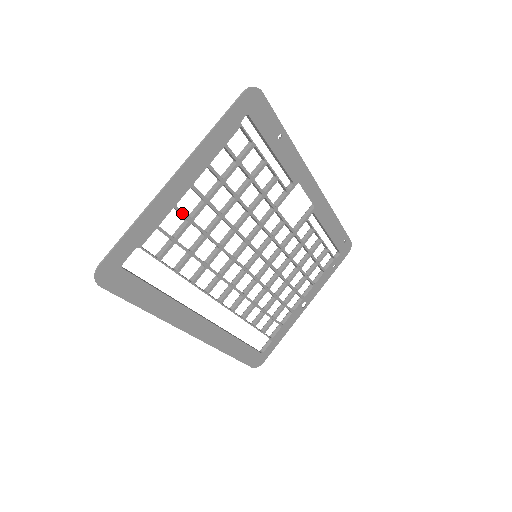
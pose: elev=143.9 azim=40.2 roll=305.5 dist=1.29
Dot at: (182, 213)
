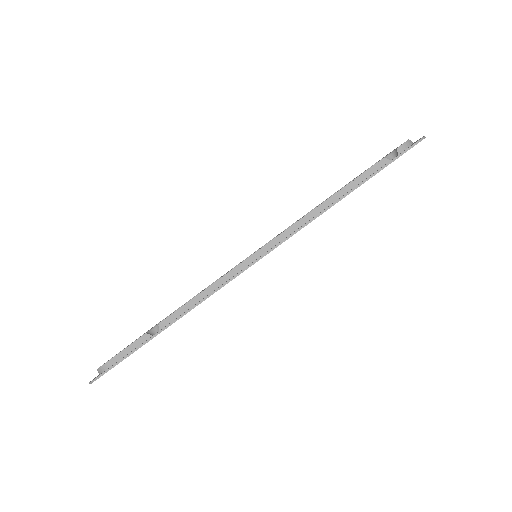
Dot at: occluded
